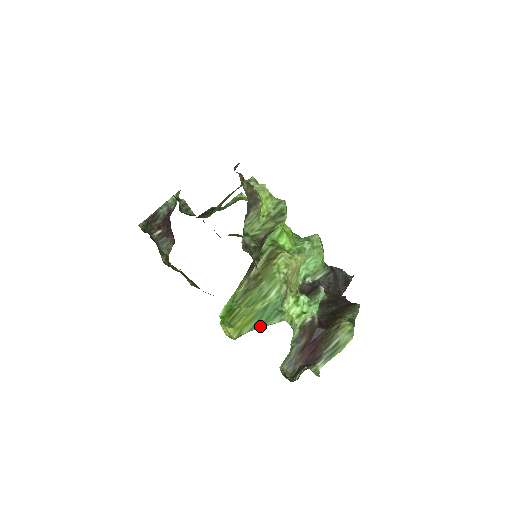
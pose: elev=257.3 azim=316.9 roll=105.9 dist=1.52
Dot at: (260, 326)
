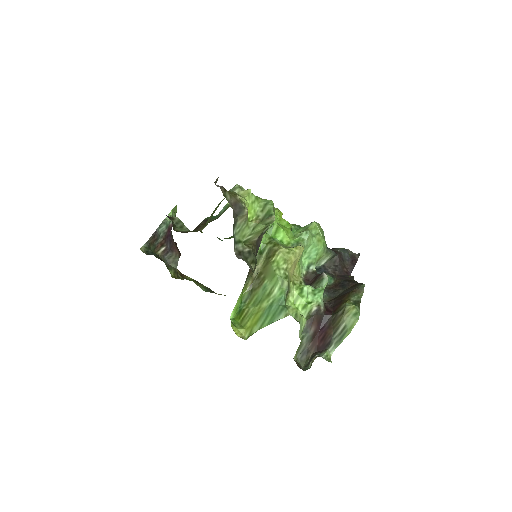
Dot at: (268, 323)
